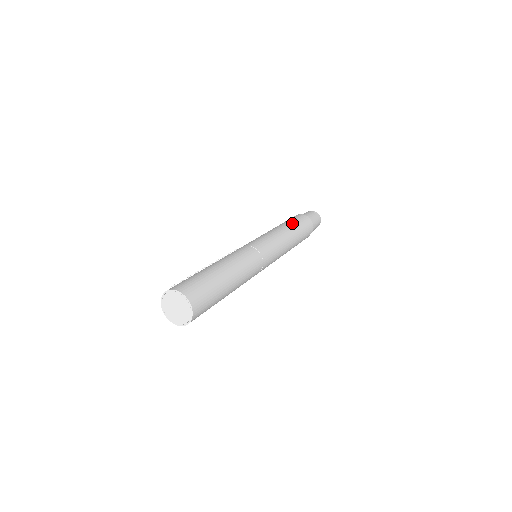
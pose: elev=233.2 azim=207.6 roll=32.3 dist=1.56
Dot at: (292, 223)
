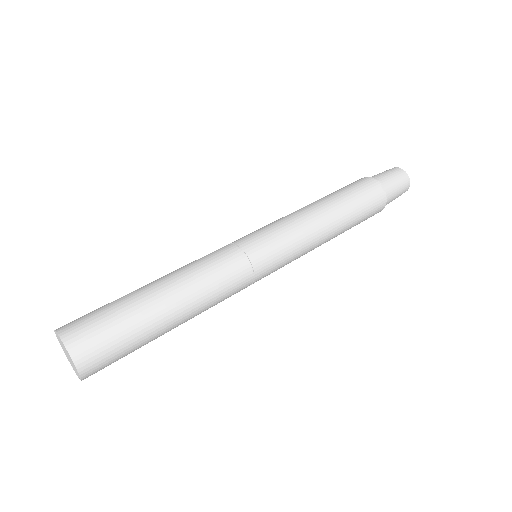
Dot at: occluded
